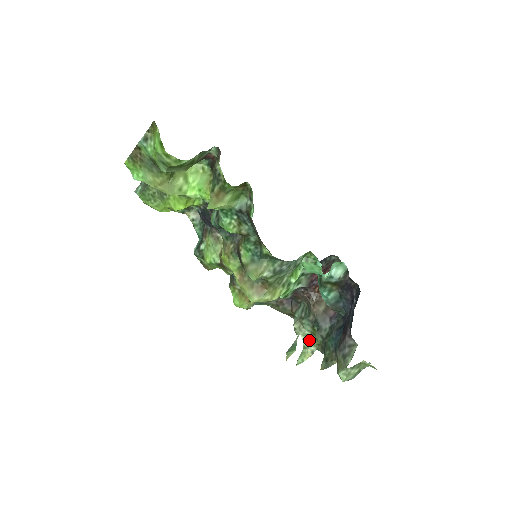
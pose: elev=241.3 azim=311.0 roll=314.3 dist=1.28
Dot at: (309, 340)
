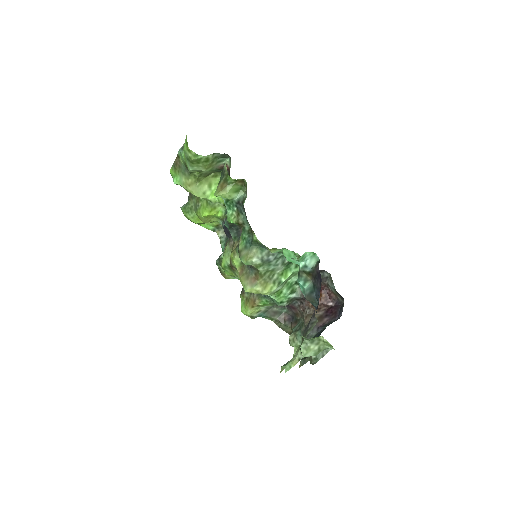
Dot at: (299, 349)
